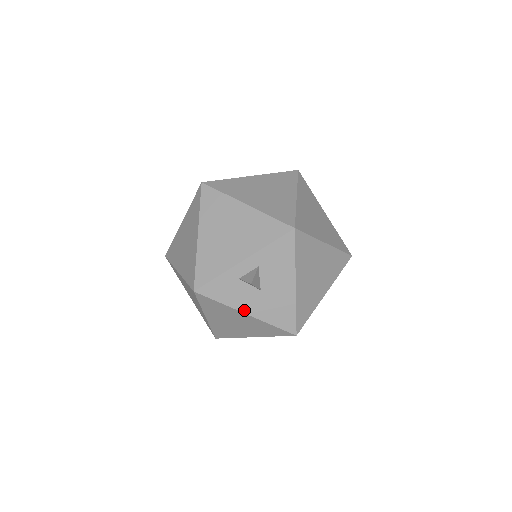
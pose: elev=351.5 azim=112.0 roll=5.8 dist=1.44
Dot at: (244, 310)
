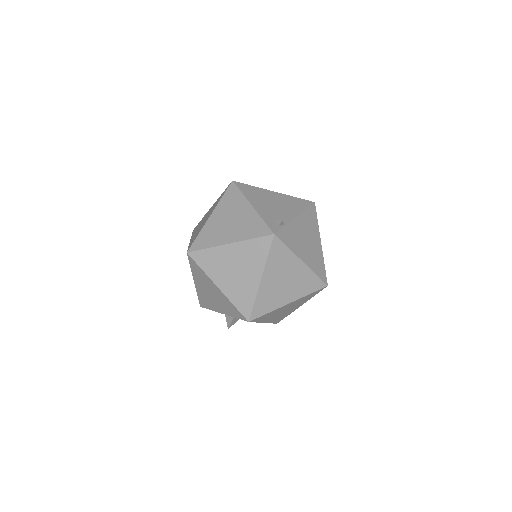
Dot at: occluded
